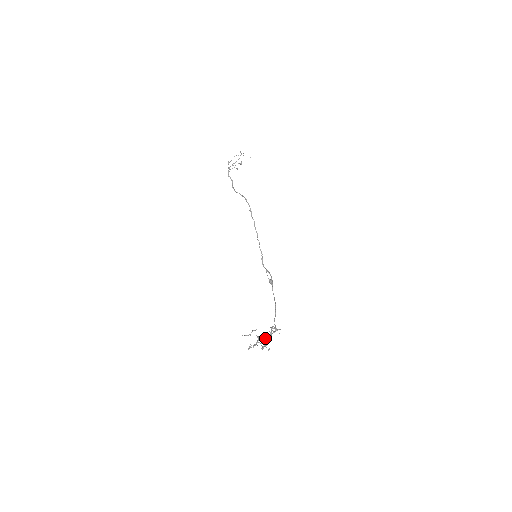
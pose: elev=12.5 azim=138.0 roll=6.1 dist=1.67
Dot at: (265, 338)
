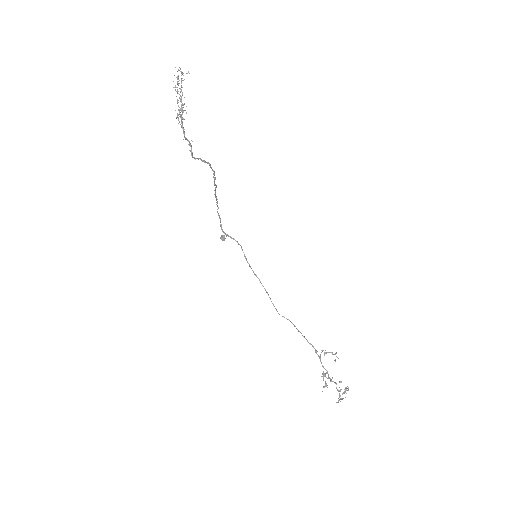
Dot at: occluded
